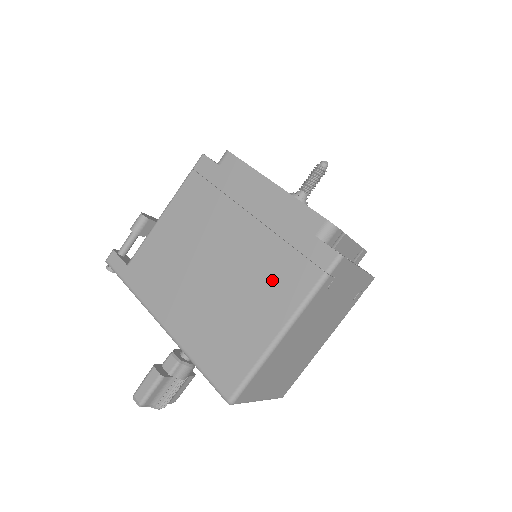
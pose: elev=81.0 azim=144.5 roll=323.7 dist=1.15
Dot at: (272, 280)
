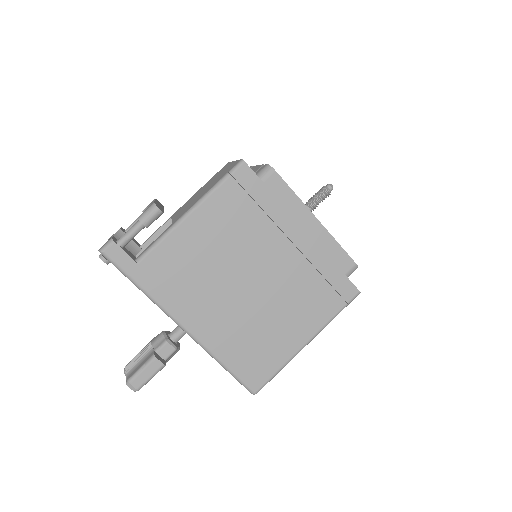
Dot at: (304, 304)
